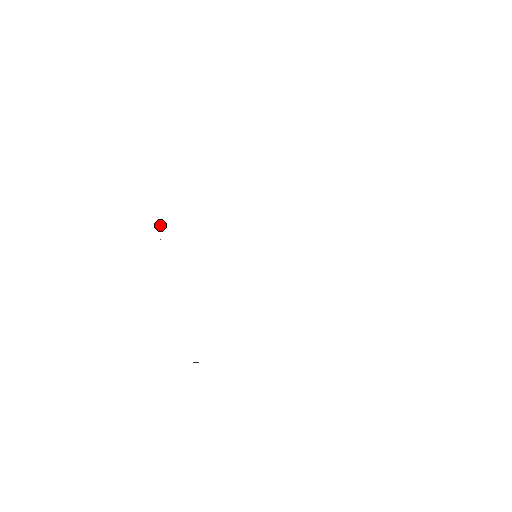
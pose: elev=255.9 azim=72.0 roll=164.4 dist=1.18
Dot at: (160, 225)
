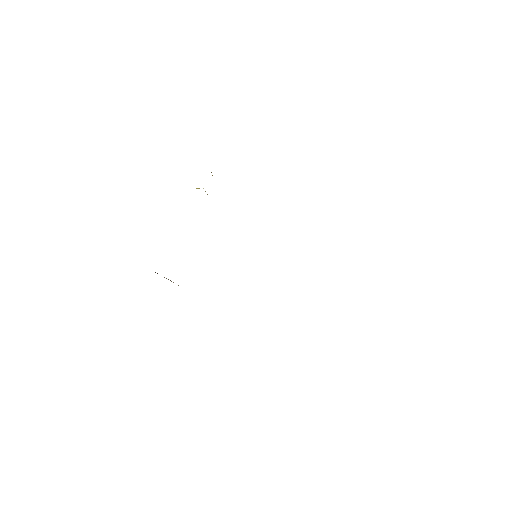
Dot at: (205, 191)
